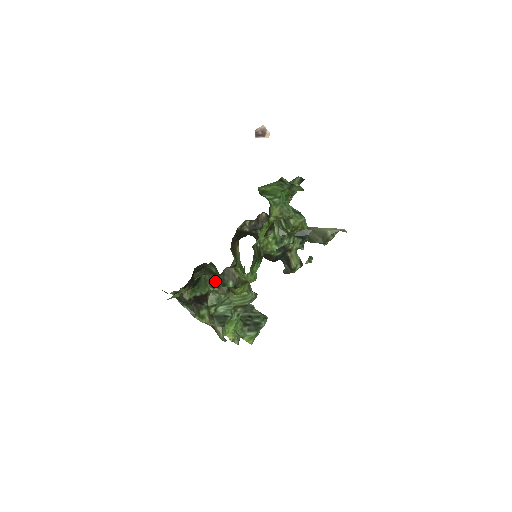
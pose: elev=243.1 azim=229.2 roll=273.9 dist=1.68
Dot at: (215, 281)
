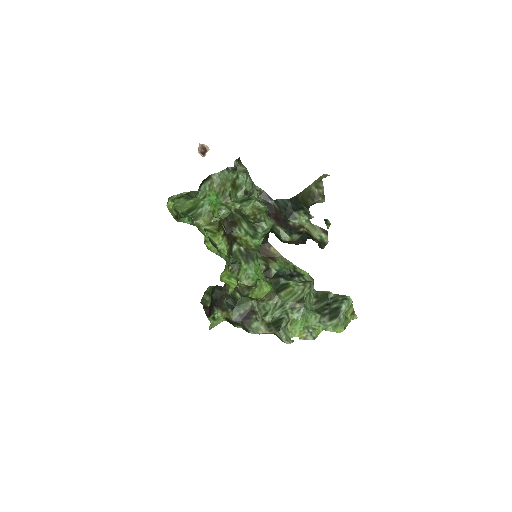
Dot at: occluded
